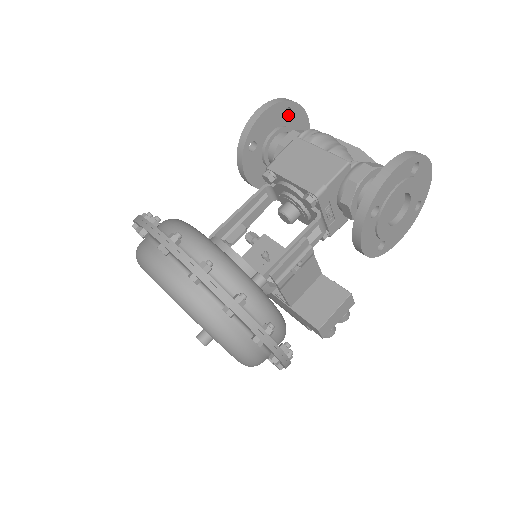
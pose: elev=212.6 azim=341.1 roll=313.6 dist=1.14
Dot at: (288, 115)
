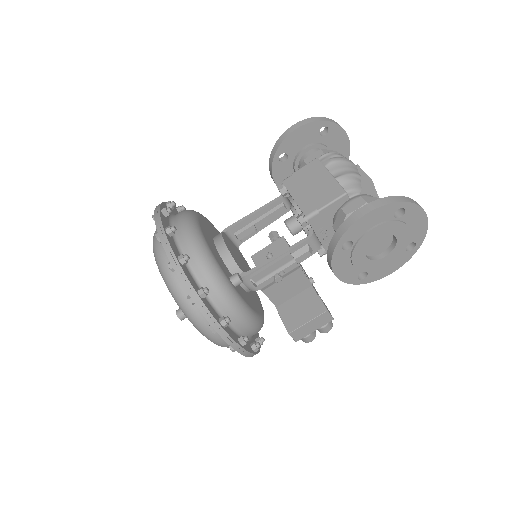
Dot at: (325, 133)
